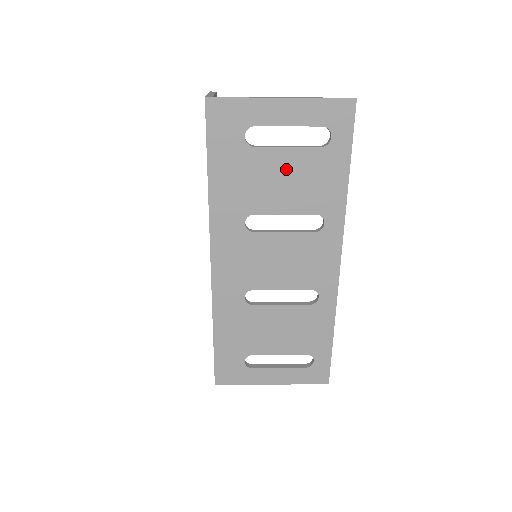
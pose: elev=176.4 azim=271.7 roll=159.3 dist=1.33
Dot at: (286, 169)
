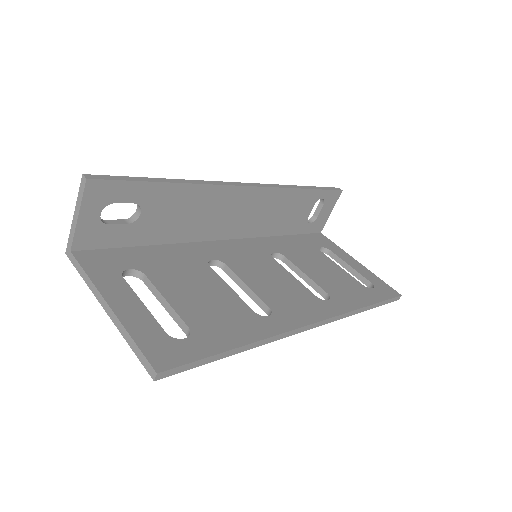
Dot at: occluded
